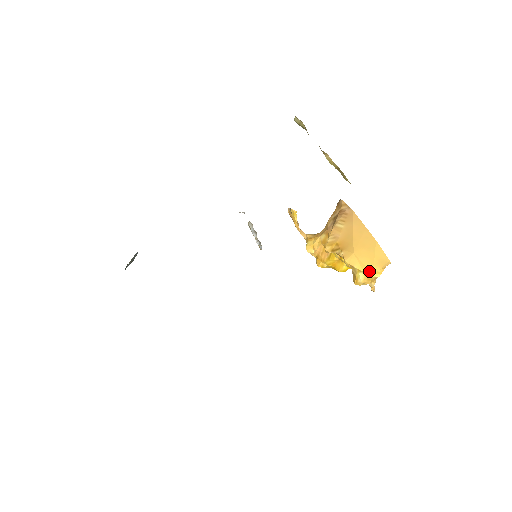
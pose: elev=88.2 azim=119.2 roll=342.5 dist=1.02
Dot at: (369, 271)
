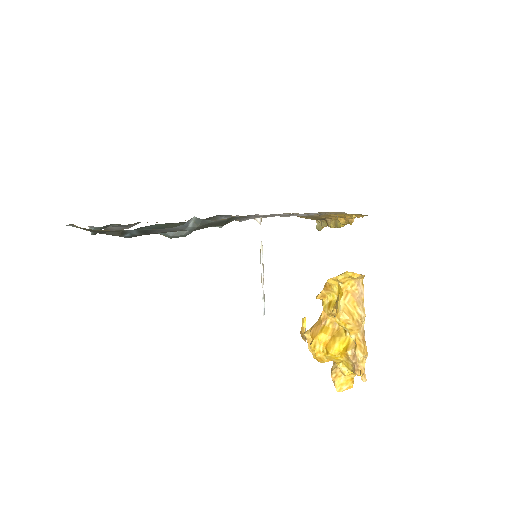
Dot at: (344, 272)
